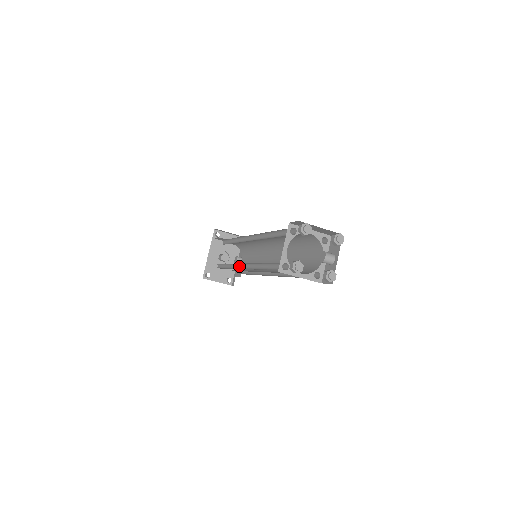
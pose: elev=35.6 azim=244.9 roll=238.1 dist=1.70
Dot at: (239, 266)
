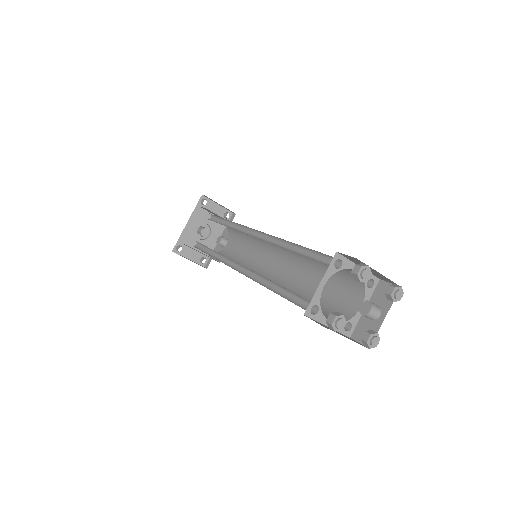
Dot at: (231, 262)
